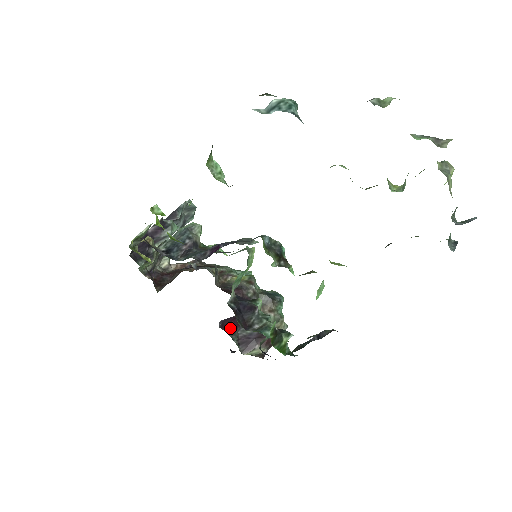
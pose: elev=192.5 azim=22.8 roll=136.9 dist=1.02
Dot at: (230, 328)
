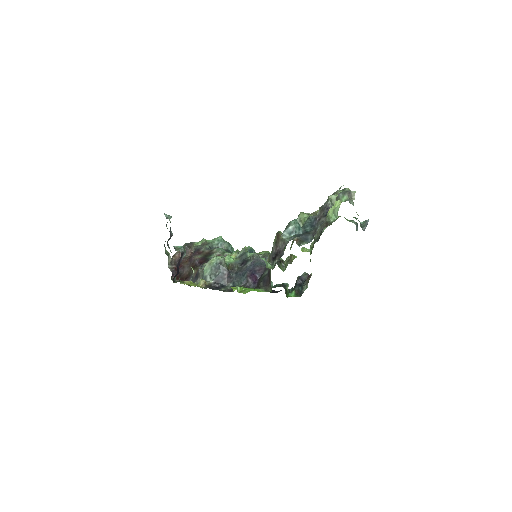
Dot at: occluded
